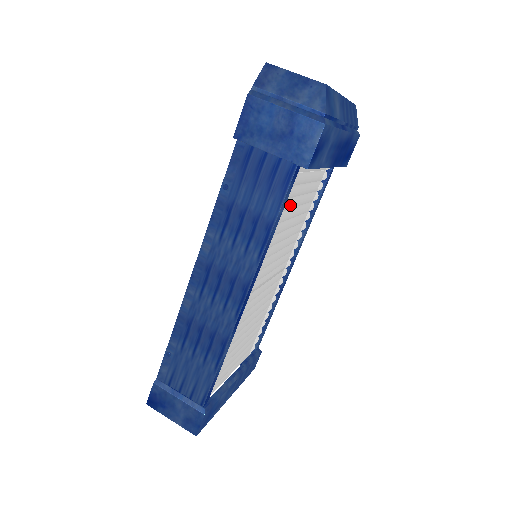
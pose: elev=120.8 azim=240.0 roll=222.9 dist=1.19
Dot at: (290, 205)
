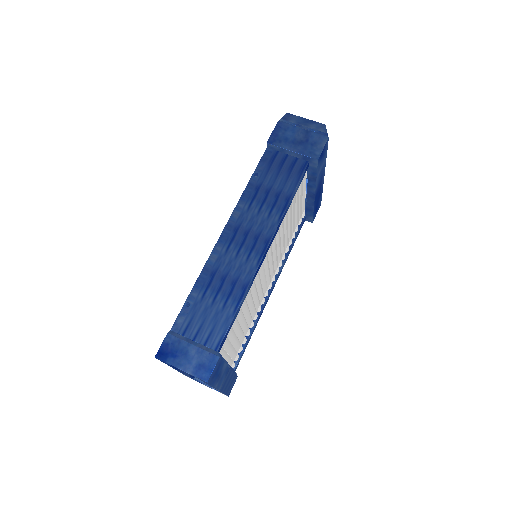
Dot at: (295, 201)
